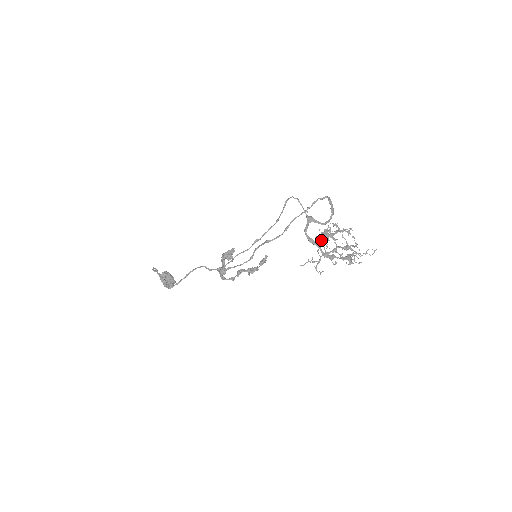
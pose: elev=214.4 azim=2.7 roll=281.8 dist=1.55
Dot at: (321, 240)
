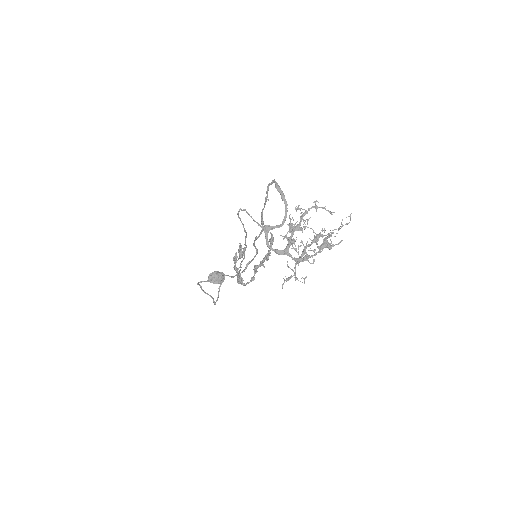
Dot at: (287, 246)
